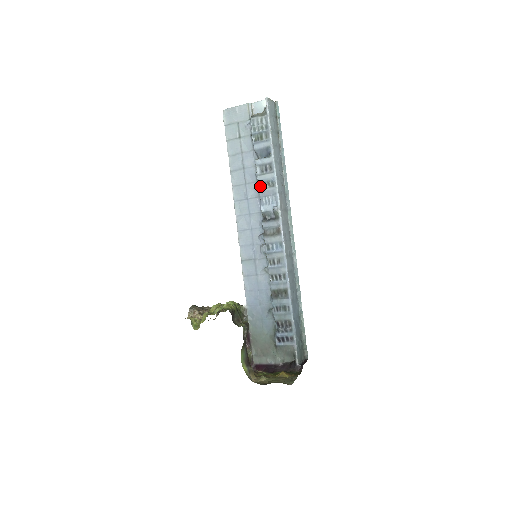
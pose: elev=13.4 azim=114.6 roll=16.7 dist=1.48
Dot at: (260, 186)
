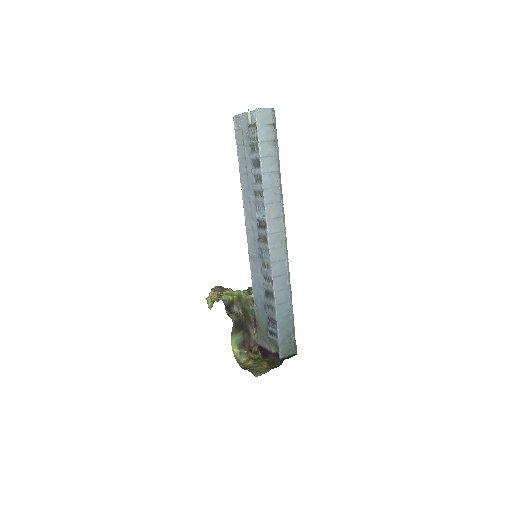
Dot at: (255, 194)
